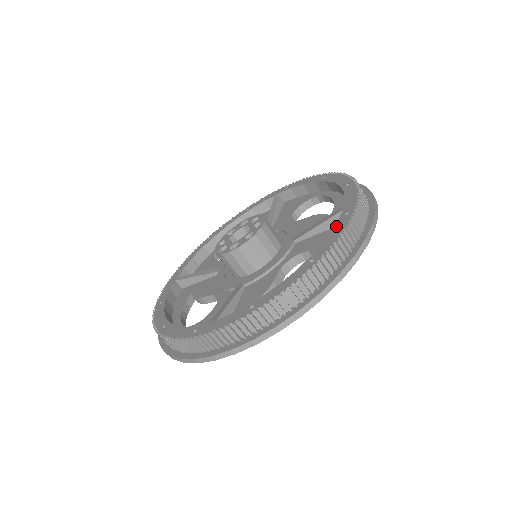
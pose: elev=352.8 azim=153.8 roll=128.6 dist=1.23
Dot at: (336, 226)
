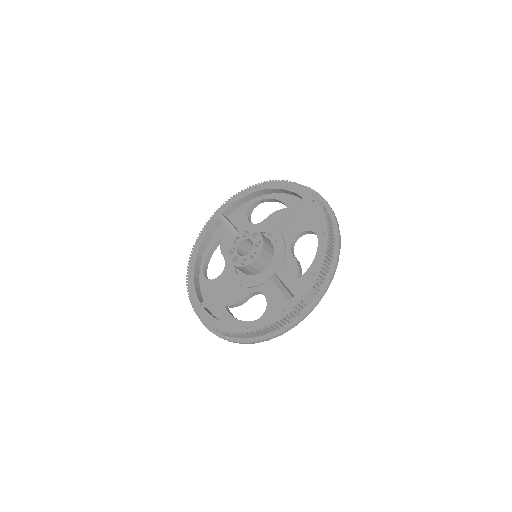
Dot at: (314, 211)
